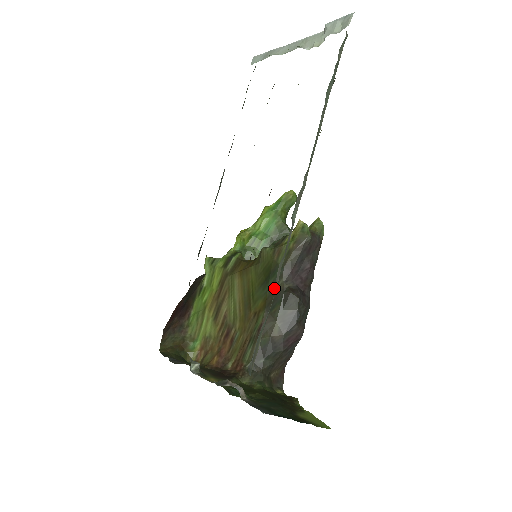
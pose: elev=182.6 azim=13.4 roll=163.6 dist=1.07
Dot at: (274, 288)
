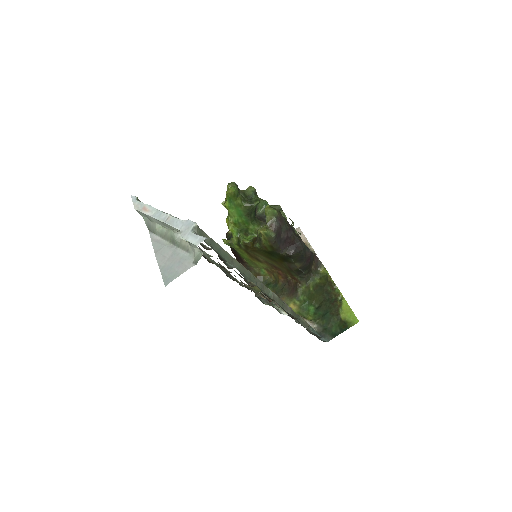
Dot at: (279, 256)
